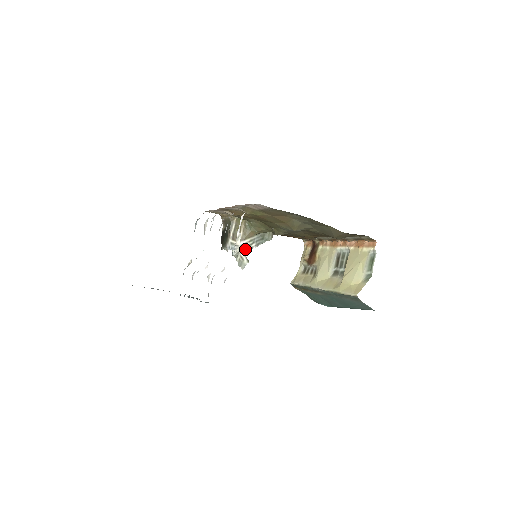
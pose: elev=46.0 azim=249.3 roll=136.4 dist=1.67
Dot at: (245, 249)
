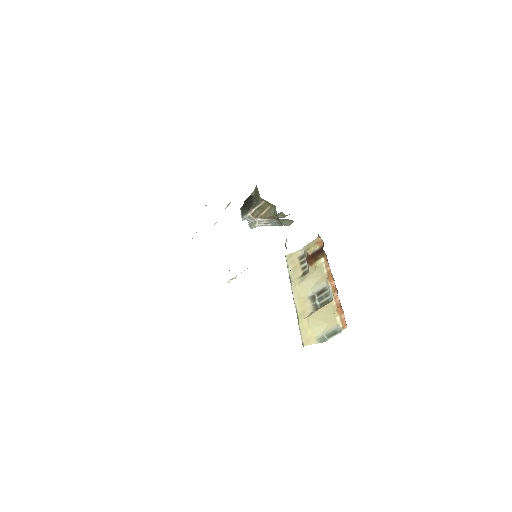
Dot at: (259, 224)
